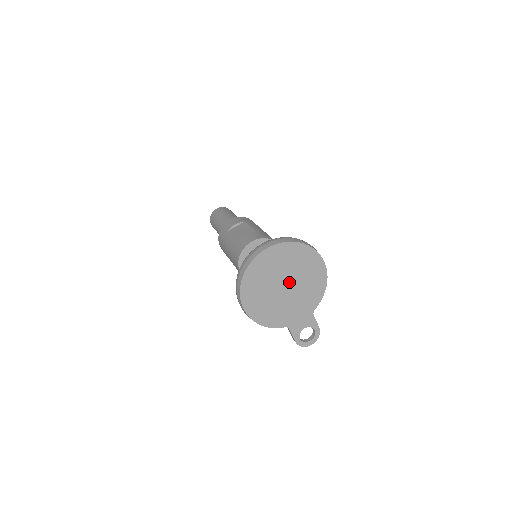
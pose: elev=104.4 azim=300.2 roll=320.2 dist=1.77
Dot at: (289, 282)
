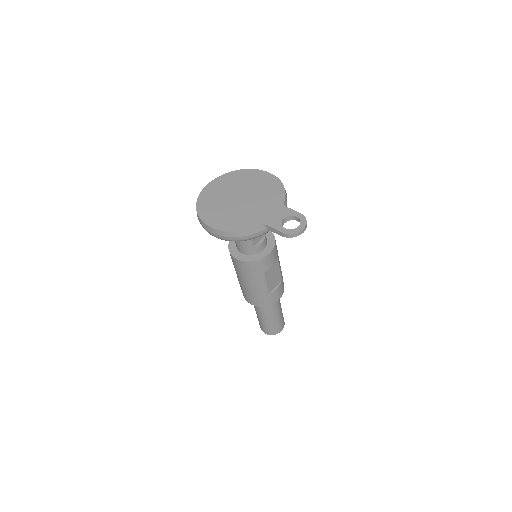
Dot at: (243, 195)
